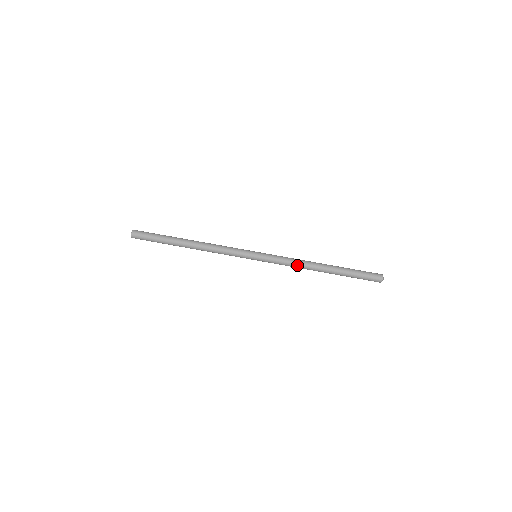
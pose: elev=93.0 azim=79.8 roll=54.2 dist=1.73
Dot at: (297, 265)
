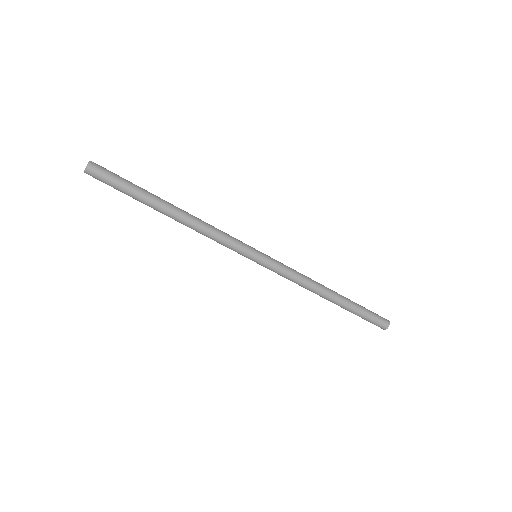
Dot at: (304, 283)
